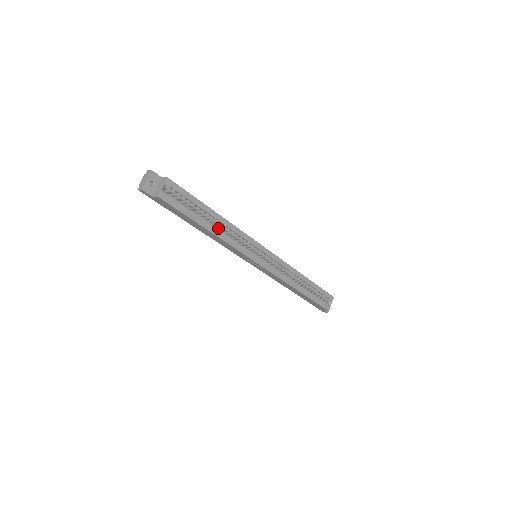
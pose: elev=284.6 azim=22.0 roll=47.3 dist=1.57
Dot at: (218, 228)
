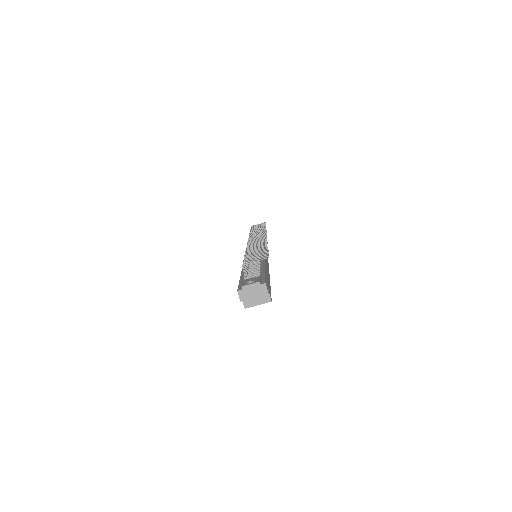
Dot at: occluded
